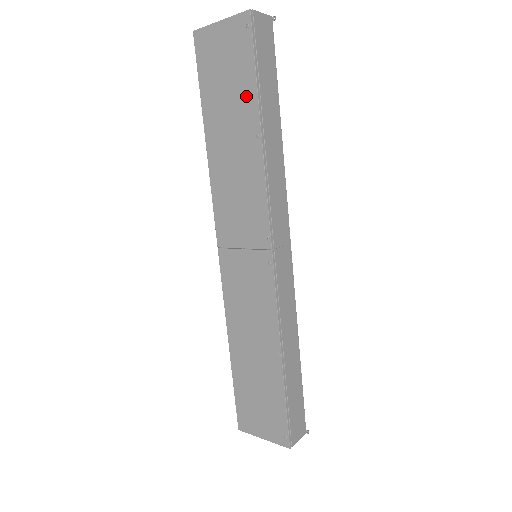
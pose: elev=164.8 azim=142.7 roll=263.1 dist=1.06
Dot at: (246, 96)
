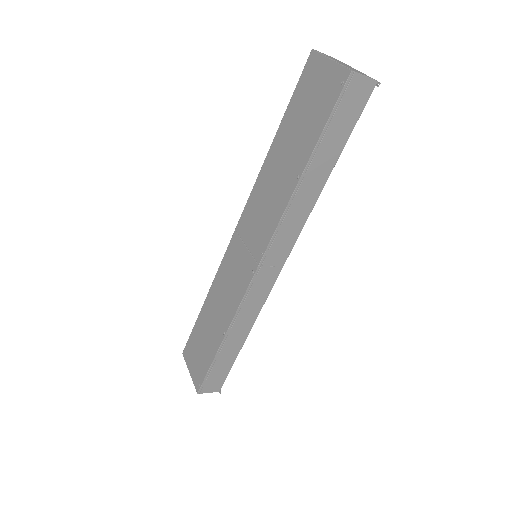
Dot at: (309, 139)
